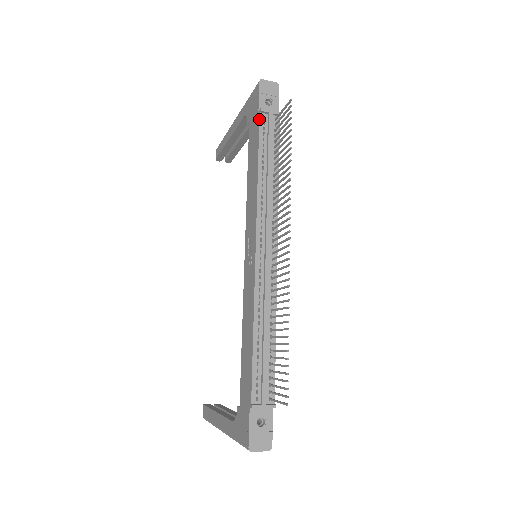
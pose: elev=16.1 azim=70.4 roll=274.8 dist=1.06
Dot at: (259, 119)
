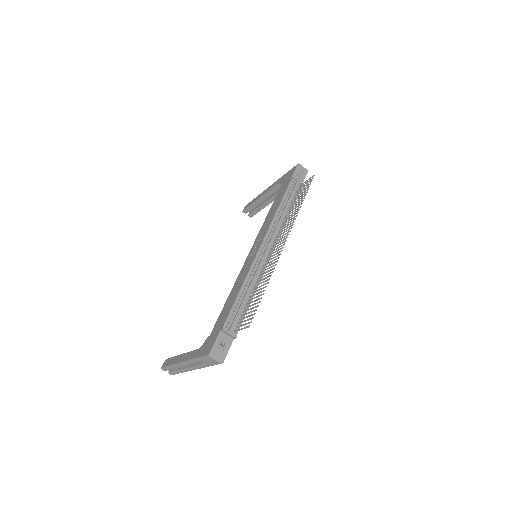
Dot at: (290, 181)
